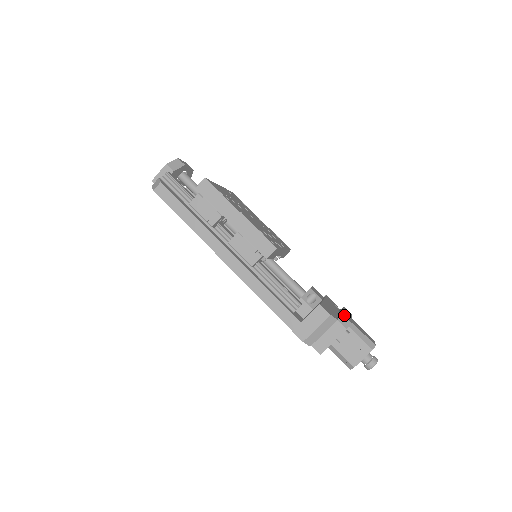
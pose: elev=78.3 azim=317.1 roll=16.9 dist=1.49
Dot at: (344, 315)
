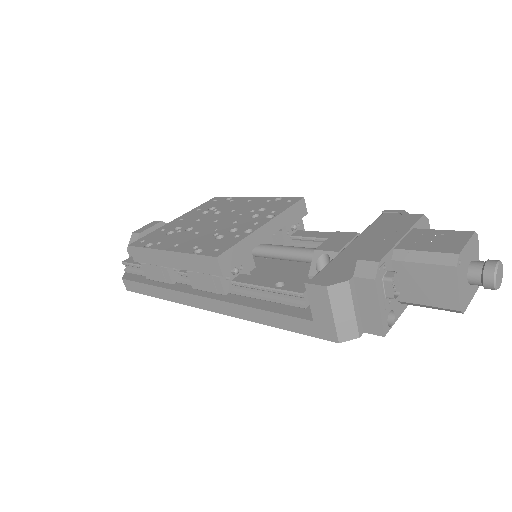
Dot at: (361, 259)
